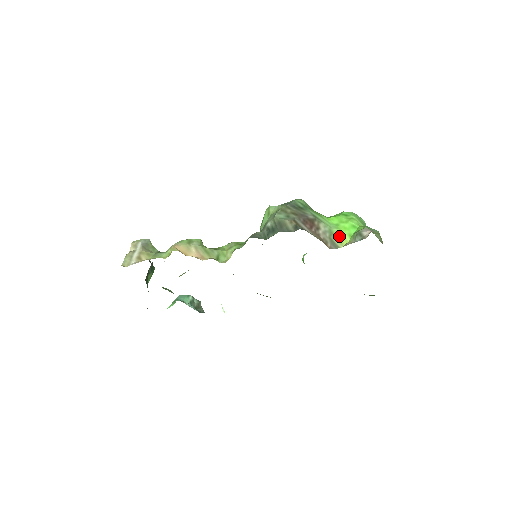
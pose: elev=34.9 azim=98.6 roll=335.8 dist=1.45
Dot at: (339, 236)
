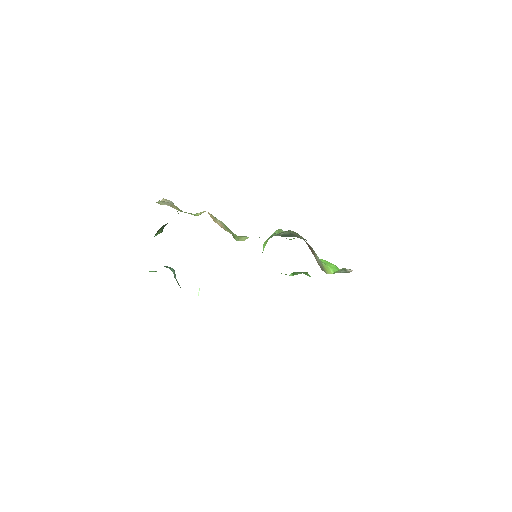
Dot at: (326, 268)
